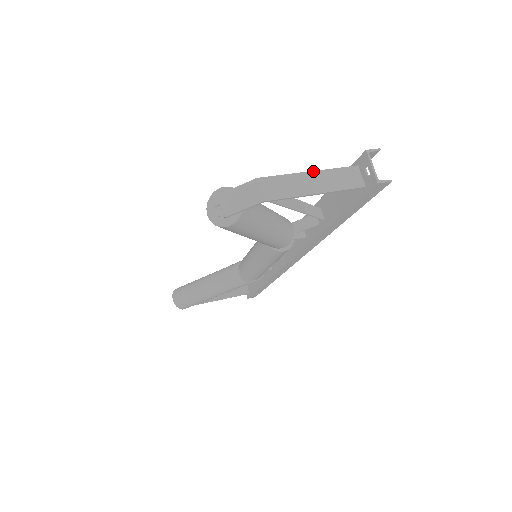
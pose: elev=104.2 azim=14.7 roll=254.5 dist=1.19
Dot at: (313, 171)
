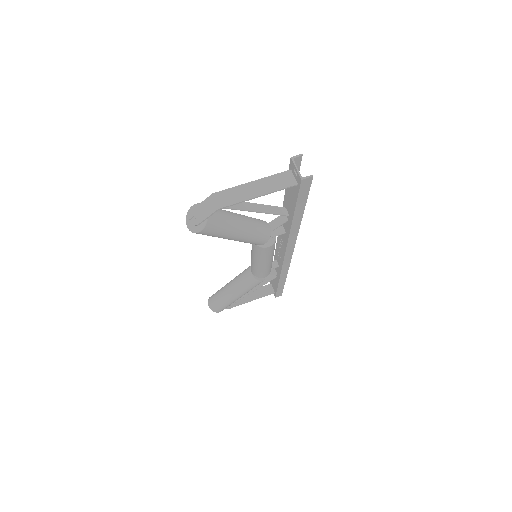
Dot at: (255, 180)
